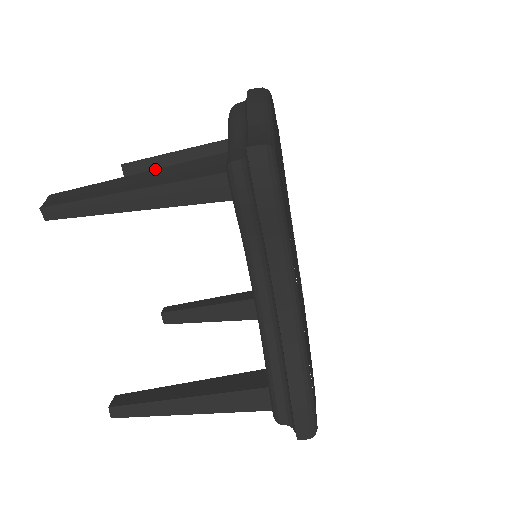
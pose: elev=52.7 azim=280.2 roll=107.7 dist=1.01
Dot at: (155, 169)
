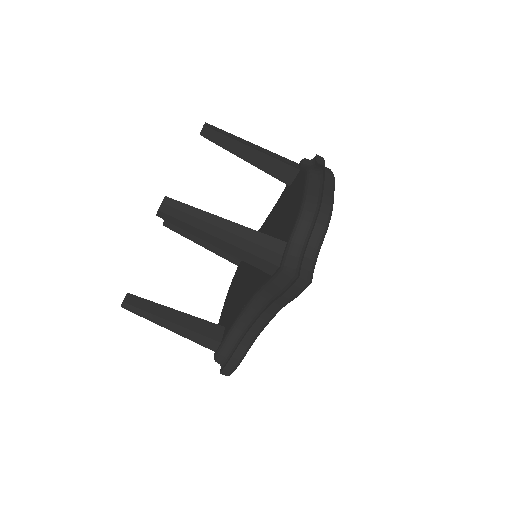
Dot at: occluded
